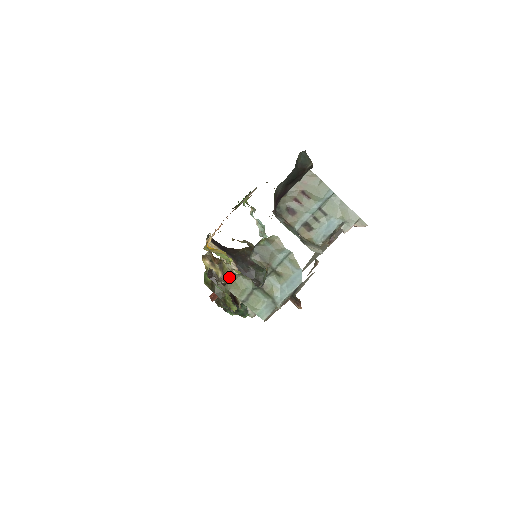
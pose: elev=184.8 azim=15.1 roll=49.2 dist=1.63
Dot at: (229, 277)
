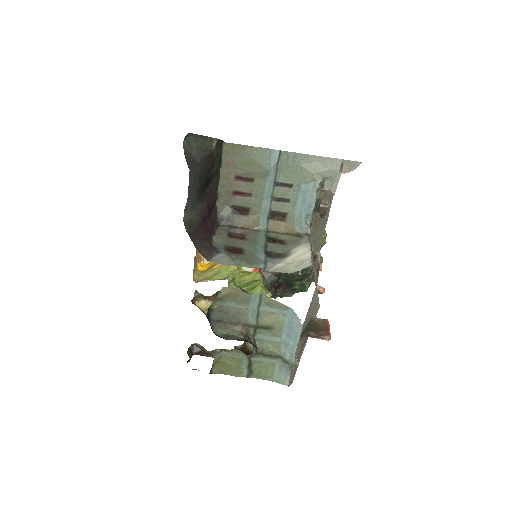
Dot at: occluded
